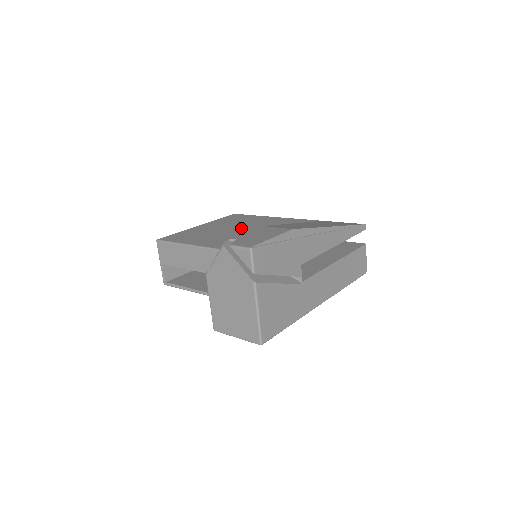
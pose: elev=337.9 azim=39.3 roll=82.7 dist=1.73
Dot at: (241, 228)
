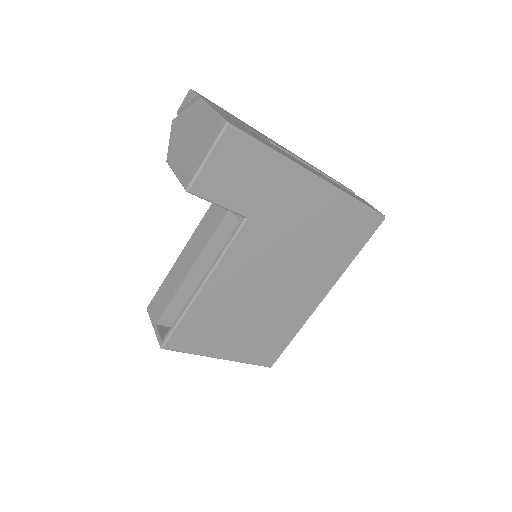
Dot at: occluded
